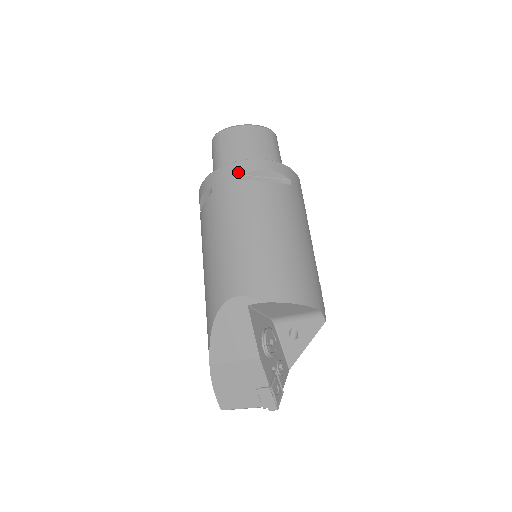
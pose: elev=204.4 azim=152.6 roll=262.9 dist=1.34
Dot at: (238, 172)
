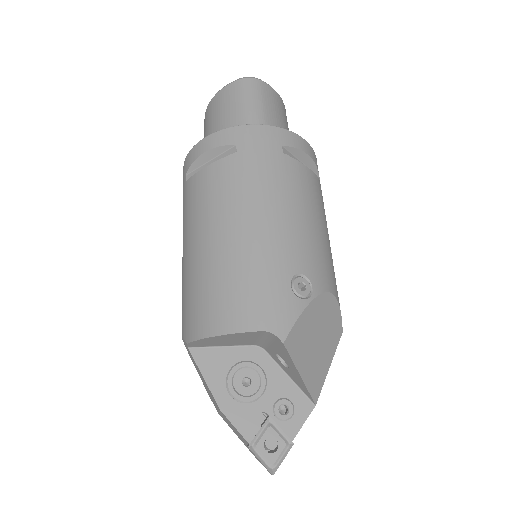
Dot at: (185, 173)
